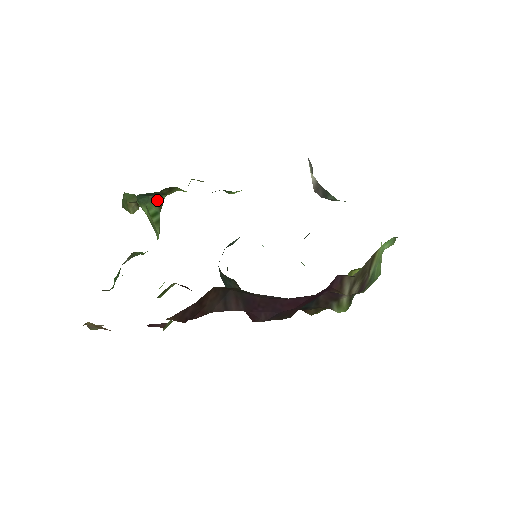
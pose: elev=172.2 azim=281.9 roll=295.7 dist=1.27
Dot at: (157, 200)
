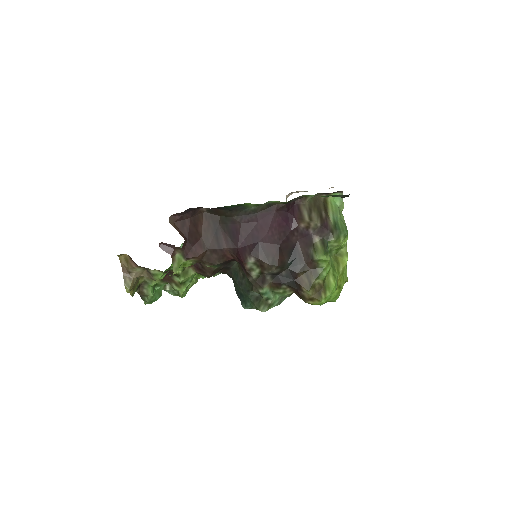
Dot at: occluded
